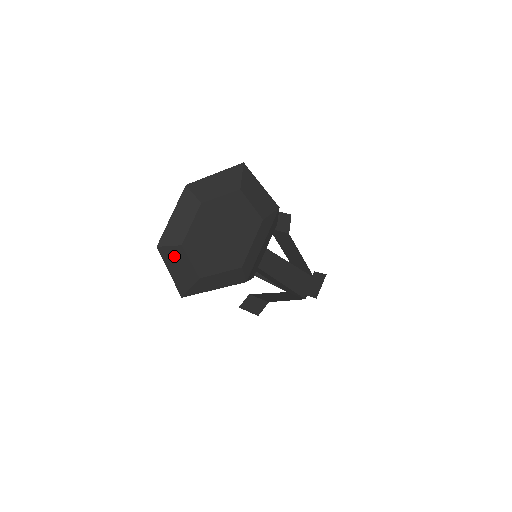
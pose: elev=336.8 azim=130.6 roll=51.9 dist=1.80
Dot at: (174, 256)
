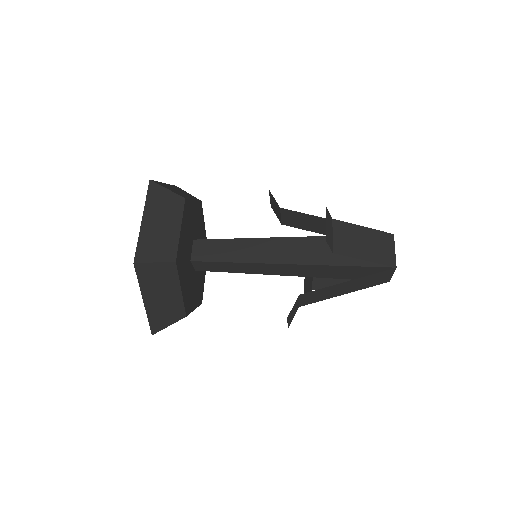
Dot at: occluded
